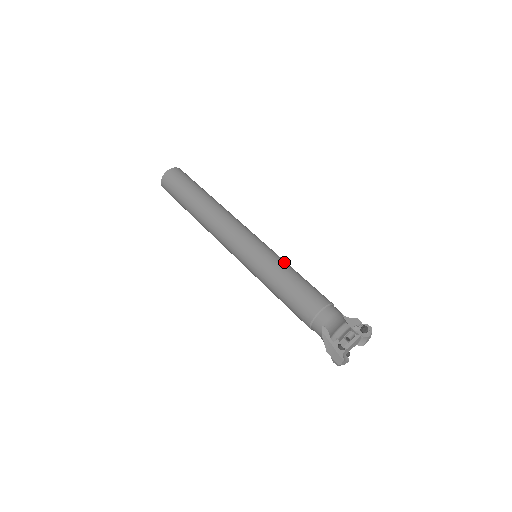
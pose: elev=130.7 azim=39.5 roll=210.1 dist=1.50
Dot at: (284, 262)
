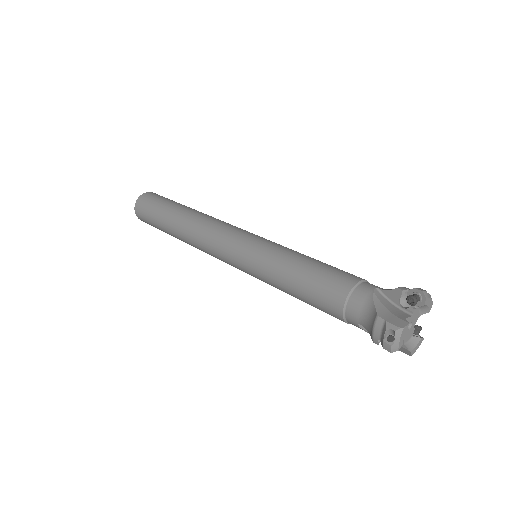
Dot at: occluded
